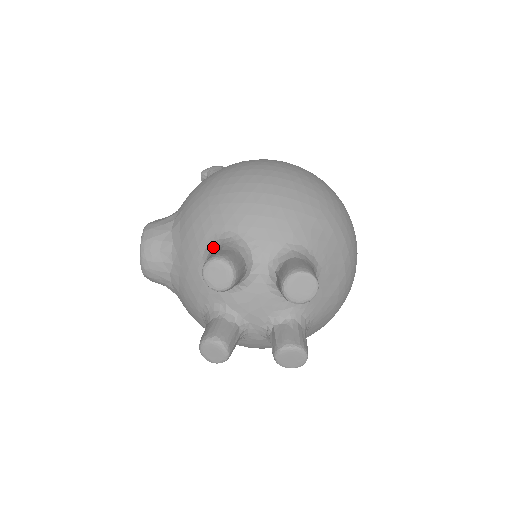
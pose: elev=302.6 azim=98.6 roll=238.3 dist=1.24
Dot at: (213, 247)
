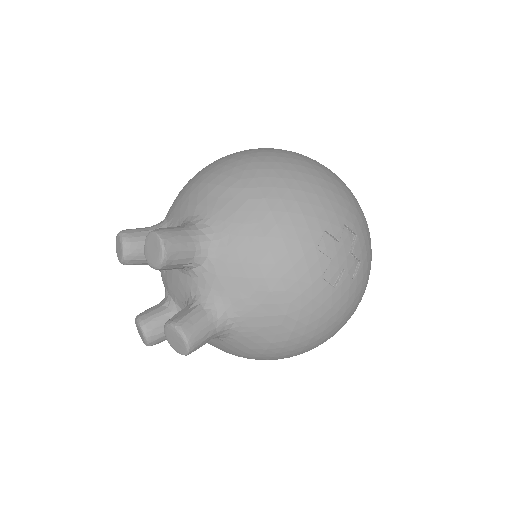
Dot at: occluded
